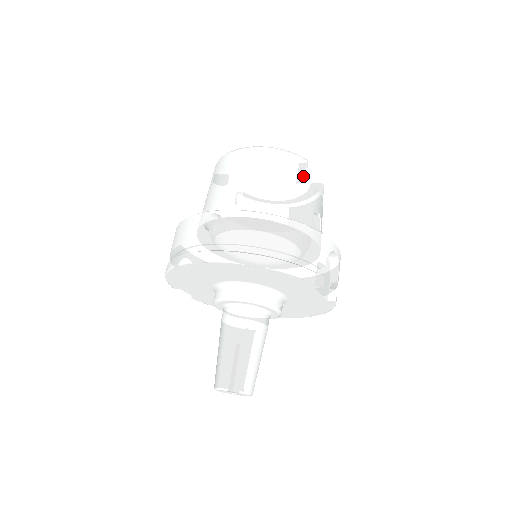
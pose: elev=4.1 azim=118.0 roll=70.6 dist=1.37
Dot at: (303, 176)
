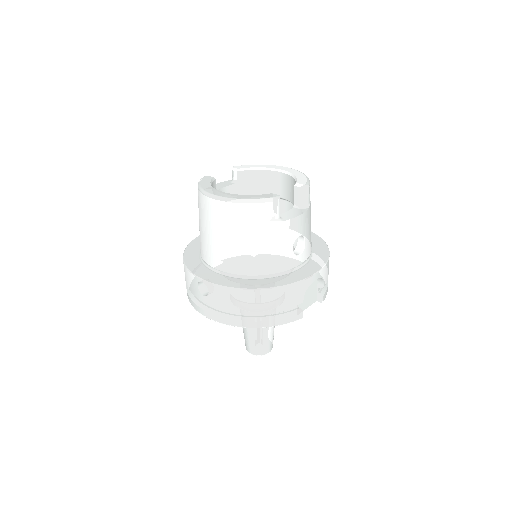
Dot at: (275, 220)
